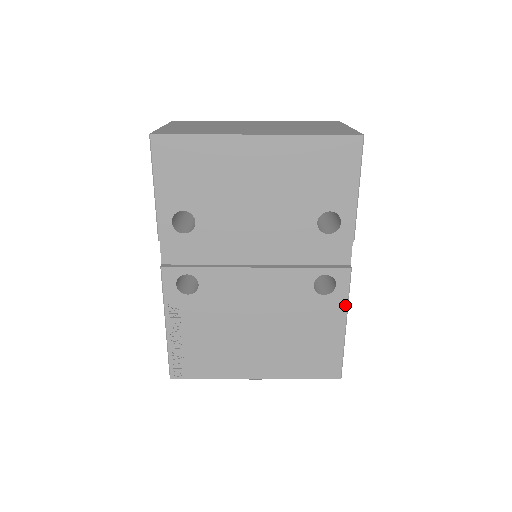
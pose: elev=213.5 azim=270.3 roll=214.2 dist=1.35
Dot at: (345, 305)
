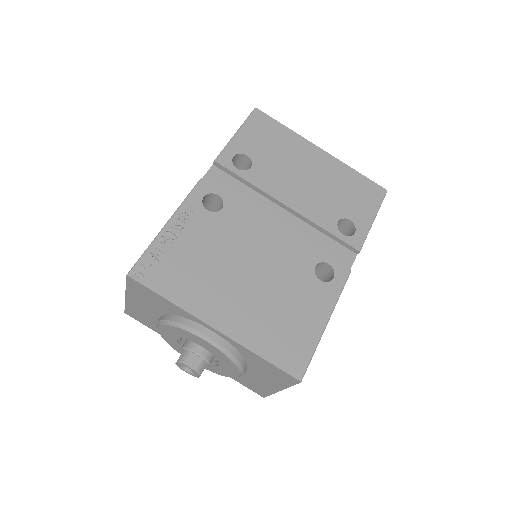
Dot at: (335, 300)
